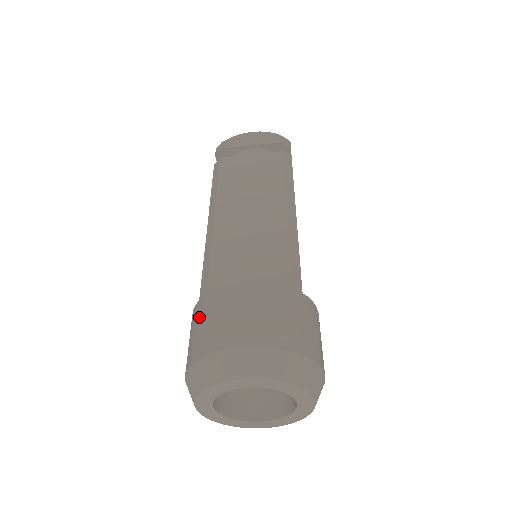
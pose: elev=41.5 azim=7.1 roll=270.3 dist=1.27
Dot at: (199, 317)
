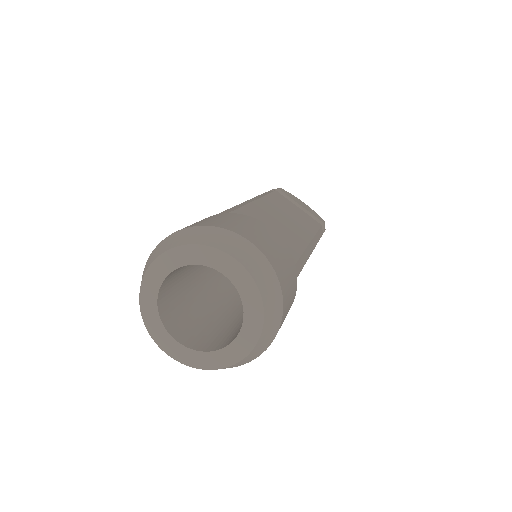
Dot at: (212, 217)
